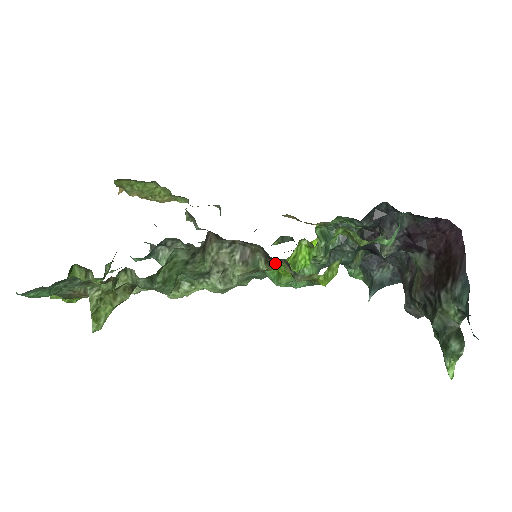
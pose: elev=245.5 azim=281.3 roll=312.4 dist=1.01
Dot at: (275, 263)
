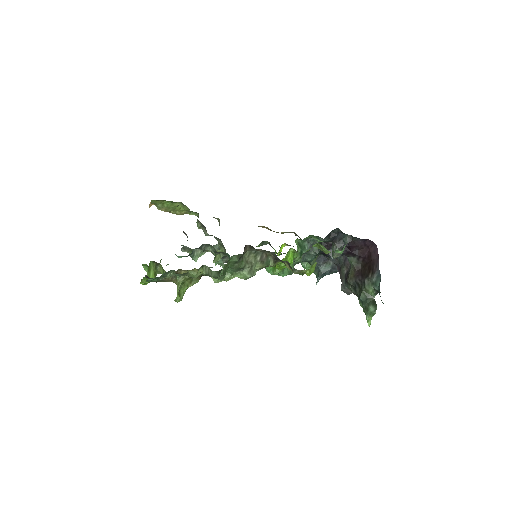
Dot at: (277, 262)
